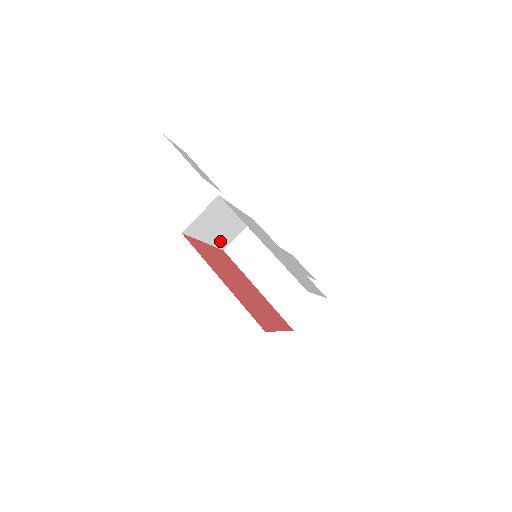
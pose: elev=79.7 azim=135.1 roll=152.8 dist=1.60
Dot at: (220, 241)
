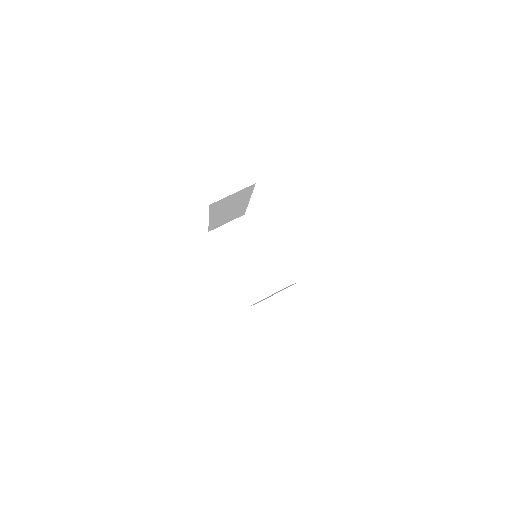
Dot at: (244, 286)
